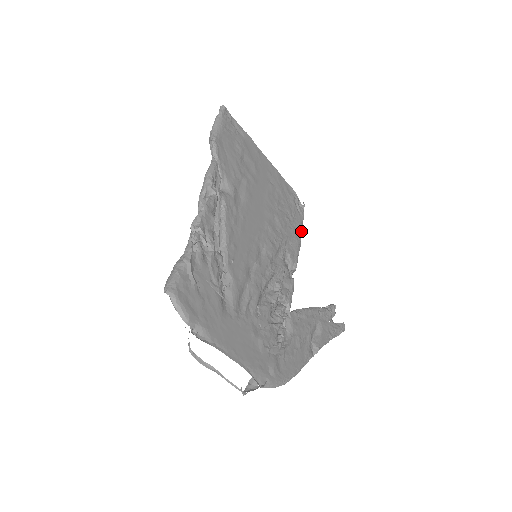
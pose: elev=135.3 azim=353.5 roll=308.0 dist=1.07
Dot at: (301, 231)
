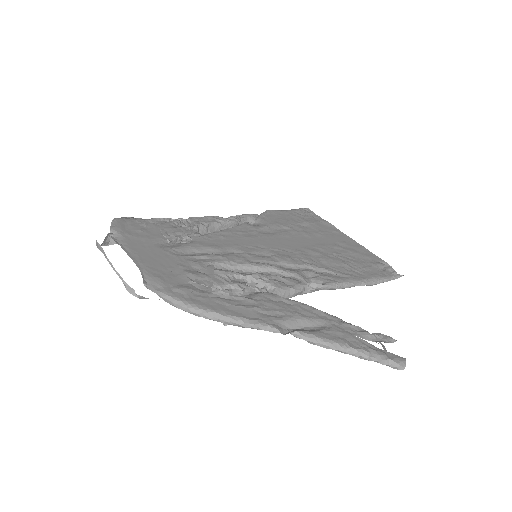
Dot at: (370, 279)
